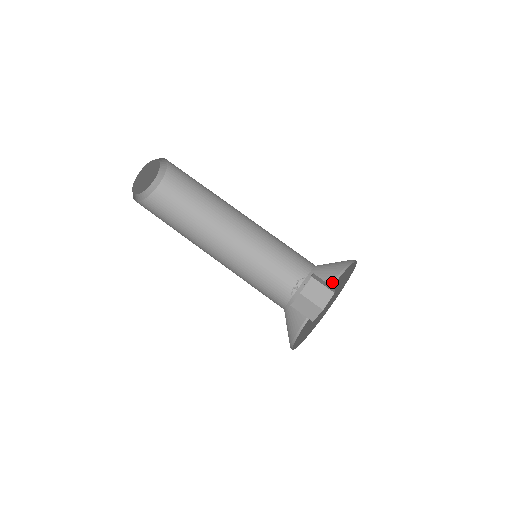
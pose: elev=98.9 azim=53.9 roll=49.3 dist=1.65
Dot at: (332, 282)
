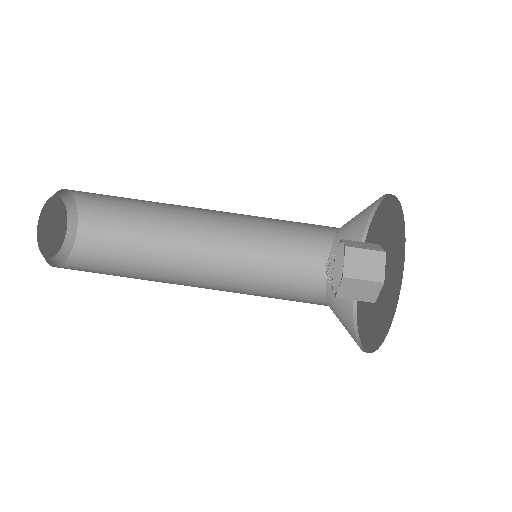
Dot at: occluded
